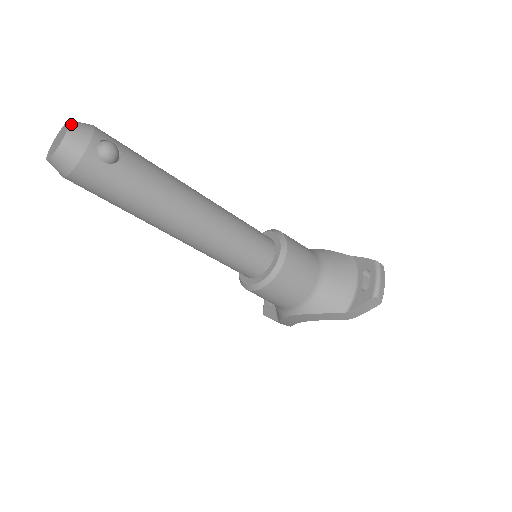
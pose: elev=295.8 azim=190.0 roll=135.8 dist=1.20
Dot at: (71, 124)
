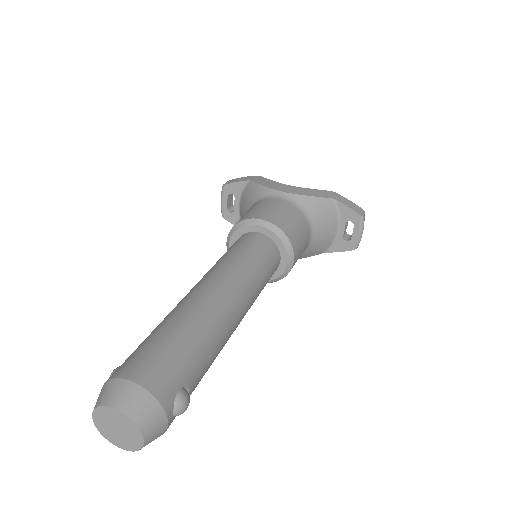
Dot at: (142, 431)
